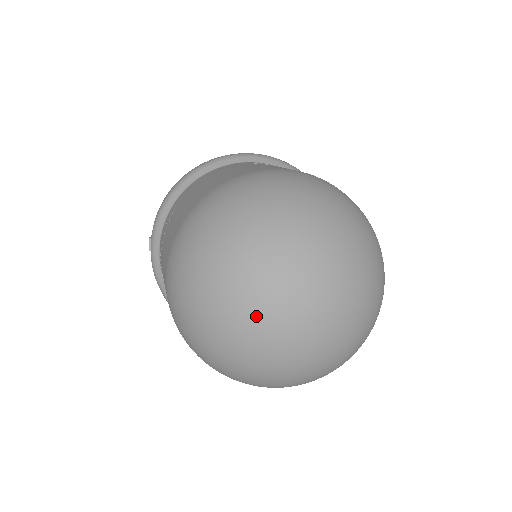
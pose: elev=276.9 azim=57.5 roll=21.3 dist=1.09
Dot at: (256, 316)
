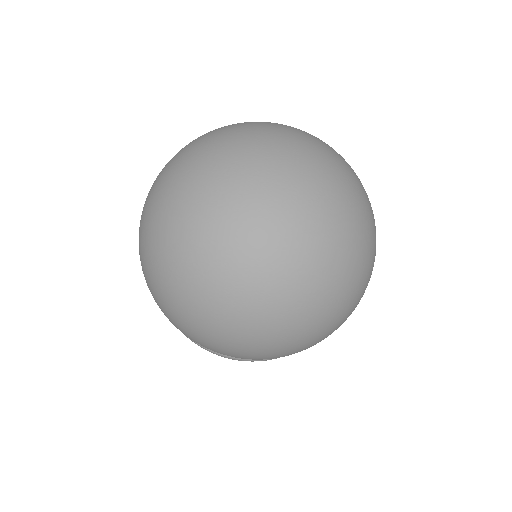
Dot at: (219, 188)
